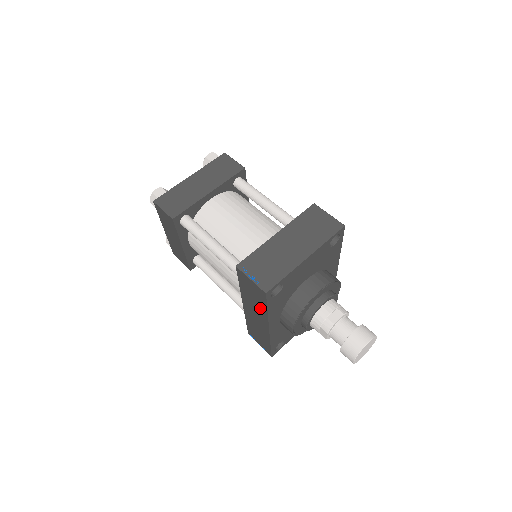
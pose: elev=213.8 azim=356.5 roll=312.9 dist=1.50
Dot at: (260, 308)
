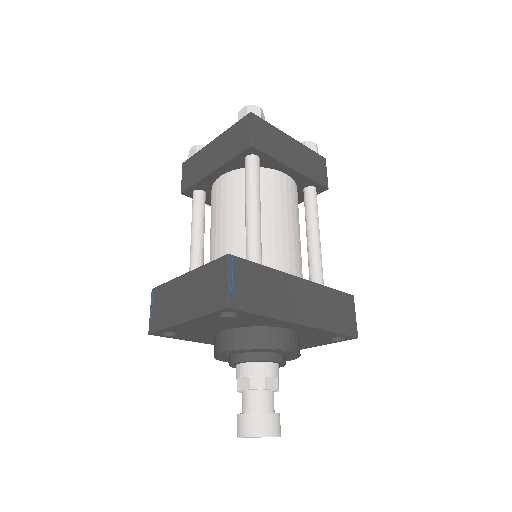
Dot at: occluded
